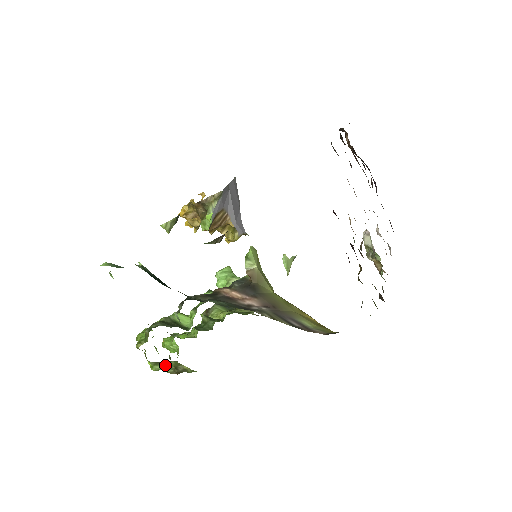
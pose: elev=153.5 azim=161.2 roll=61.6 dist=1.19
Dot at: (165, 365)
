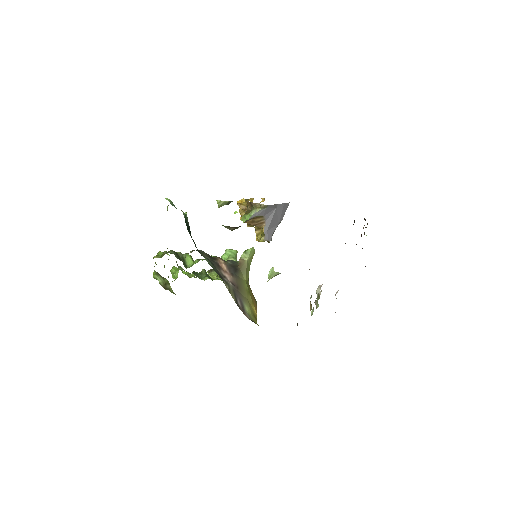
Dot at: (161, 278)
